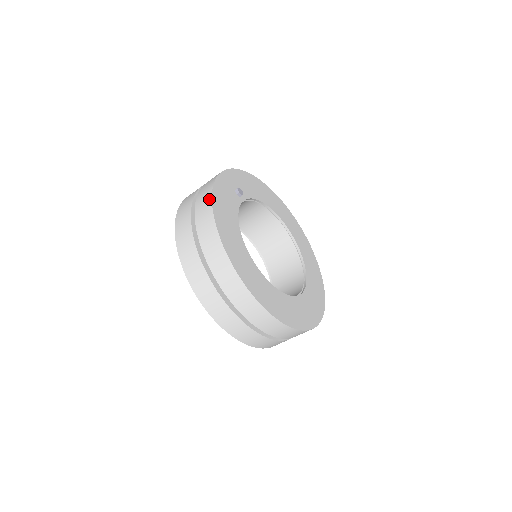
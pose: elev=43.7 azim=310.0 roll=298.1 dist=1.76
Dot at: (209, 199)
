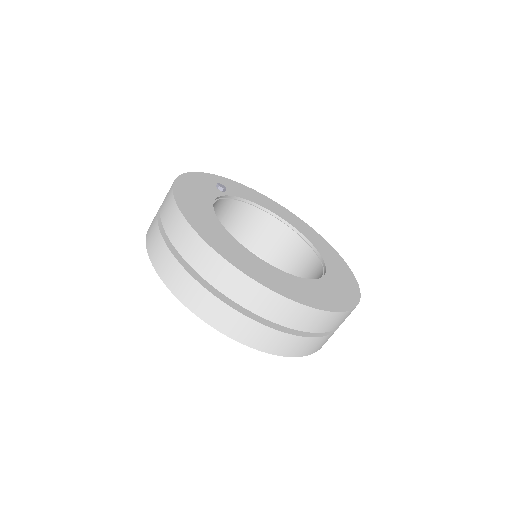
Dot at: occluded
